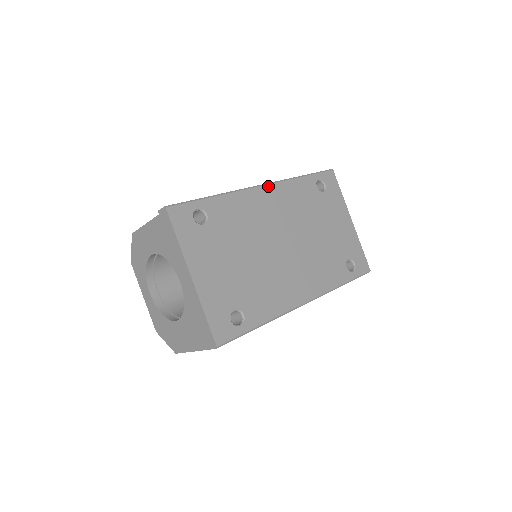
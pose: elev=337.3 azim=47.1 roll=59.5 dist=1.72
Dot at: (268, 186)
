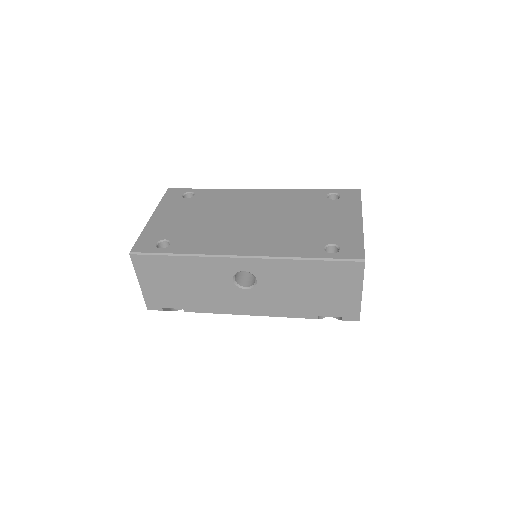
Dot at: (266, 190)
